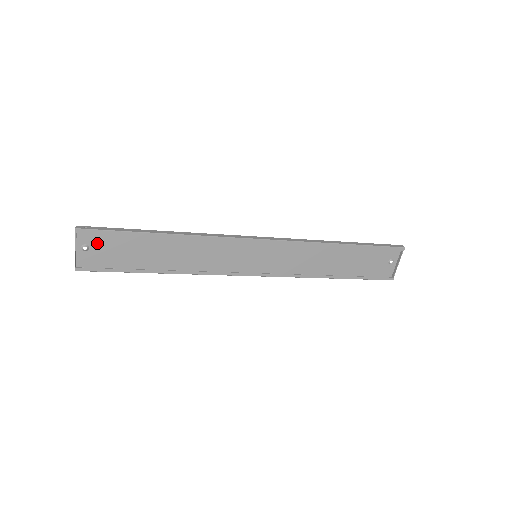
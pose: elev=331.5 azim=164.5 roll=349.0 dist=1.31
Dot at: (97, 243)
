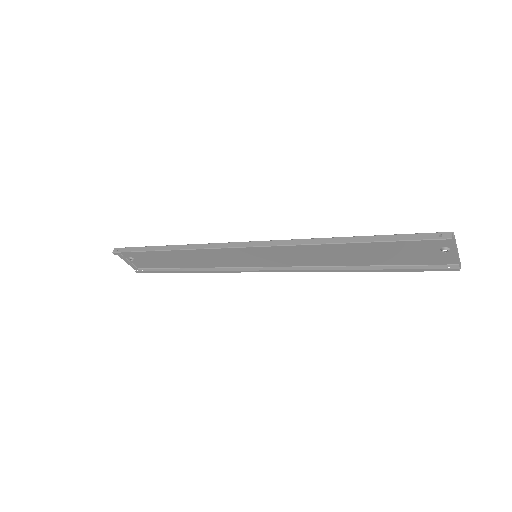
Dot at: (135, 256)
